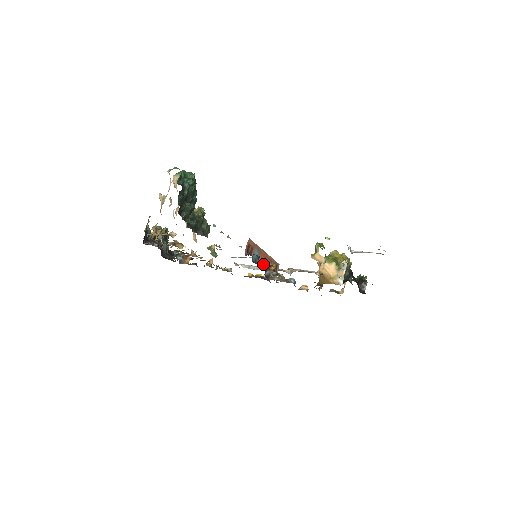
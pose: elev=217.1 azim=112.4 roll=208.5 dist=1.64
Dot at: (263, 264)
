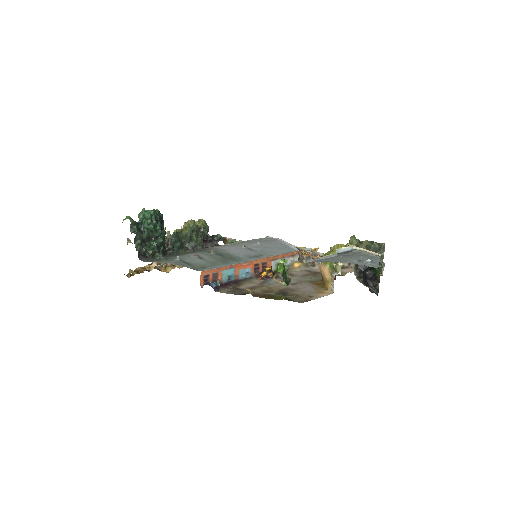
Dot at: (253, 271)
